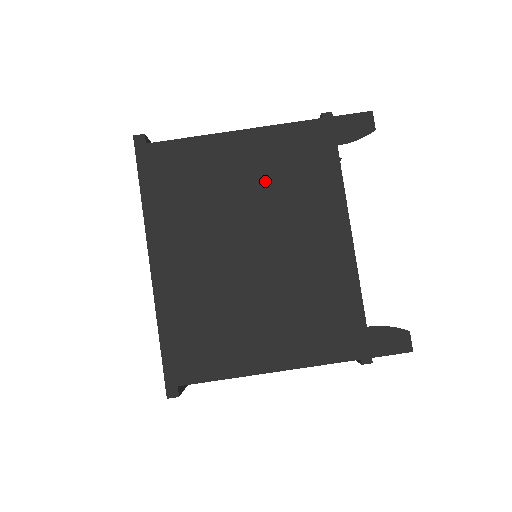
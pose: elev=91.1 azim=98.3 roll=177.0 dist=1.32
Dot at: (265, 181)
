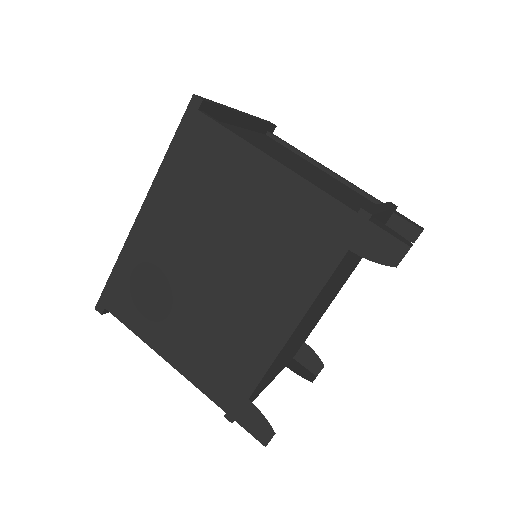
Dot at: (264, 225)
